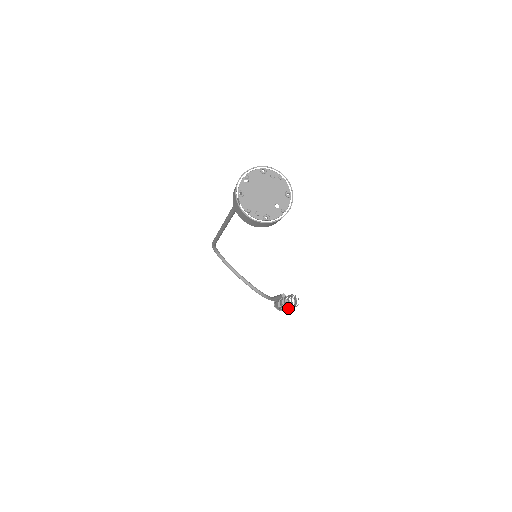
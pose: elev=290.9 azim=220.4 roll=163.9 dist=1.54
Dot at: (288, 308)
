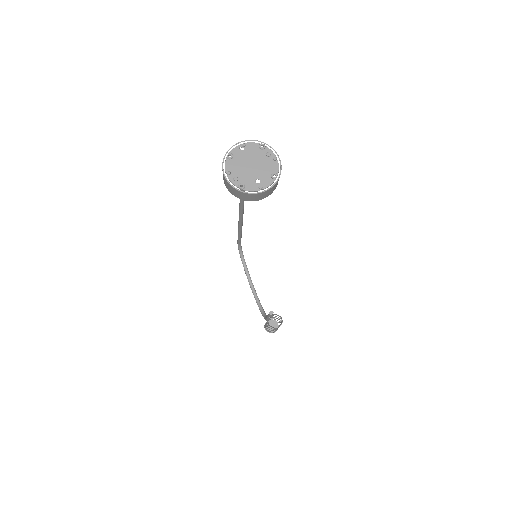
Dot at: occluded
